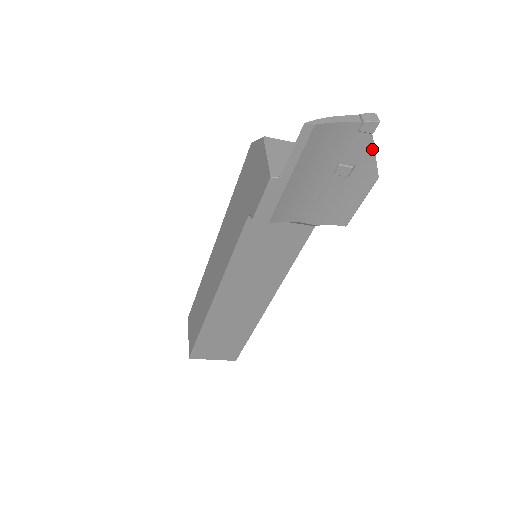
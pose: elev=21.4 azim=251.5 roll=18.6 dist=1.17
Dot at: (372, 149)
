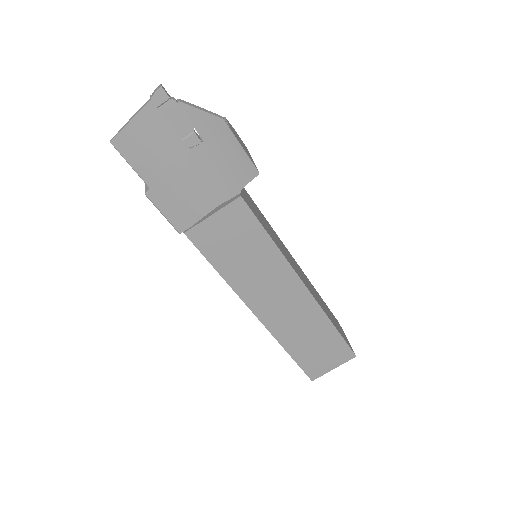
Dot at: (187, 107)
